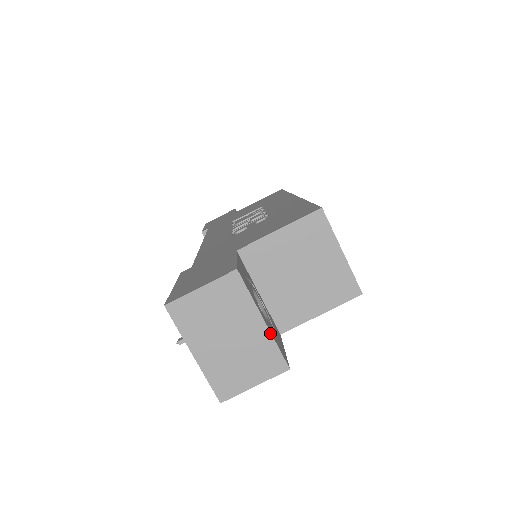
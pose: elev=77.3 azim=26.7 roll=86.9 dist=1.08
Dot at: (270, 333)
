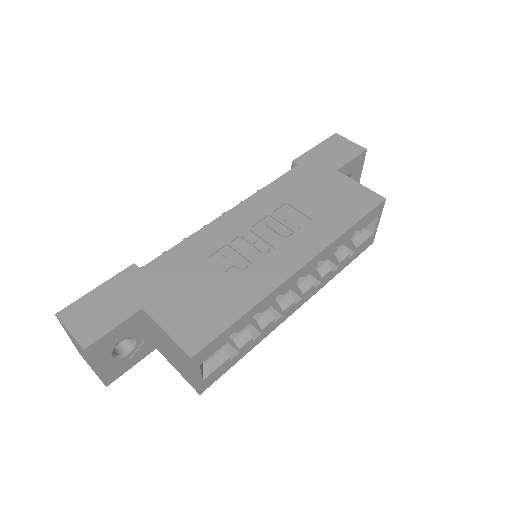
Dot at: (98, 374)
